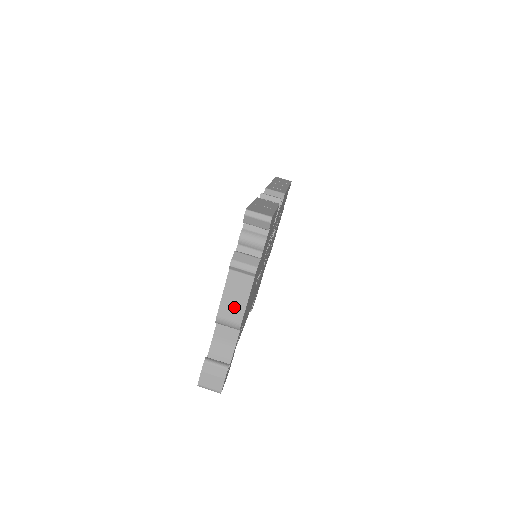
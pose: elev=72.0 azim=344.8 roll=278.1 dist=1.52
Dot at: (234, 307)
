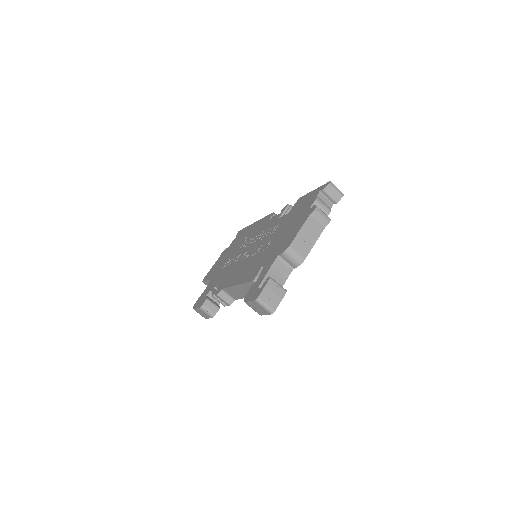
Dot at: (305, 243)
